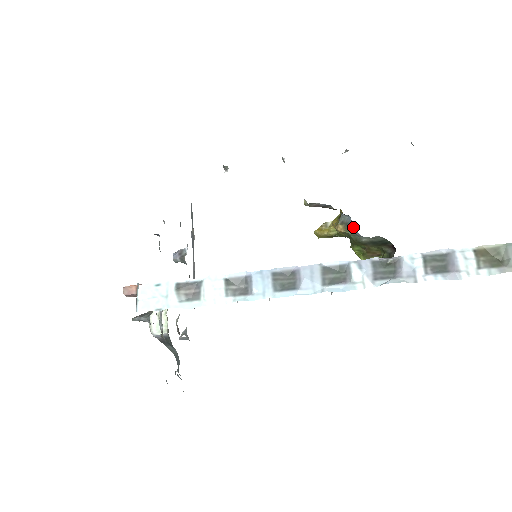
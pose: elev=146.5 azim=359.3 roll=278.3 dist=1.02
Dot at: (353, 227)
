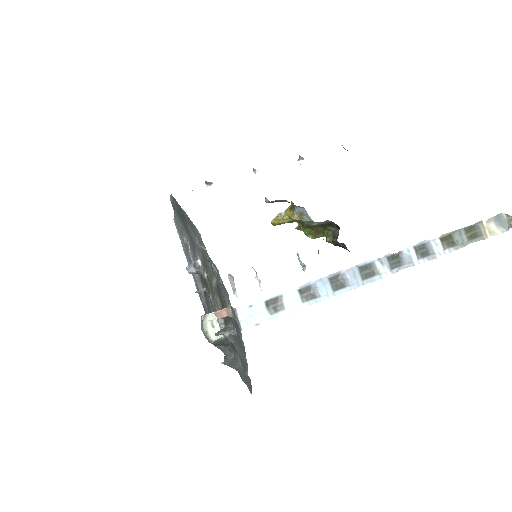
Dot at: (307, 216)
